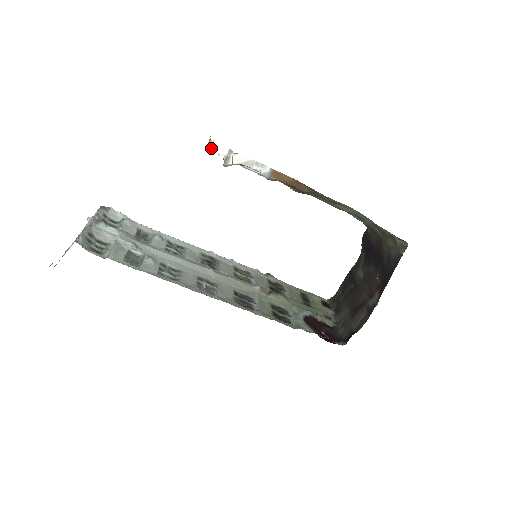
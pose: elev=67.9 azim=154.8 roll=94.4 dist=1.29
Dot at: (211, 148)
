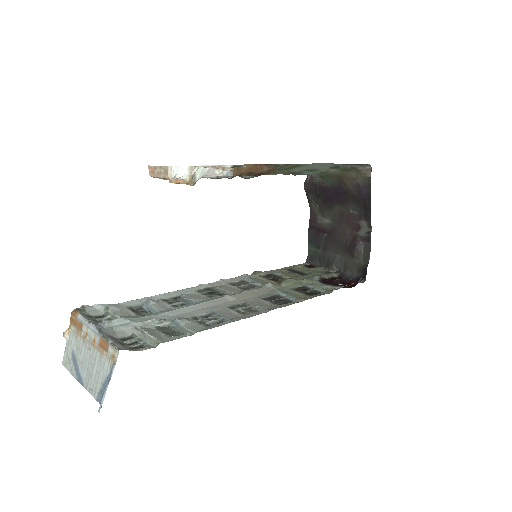
Dot at: (172, 174)
